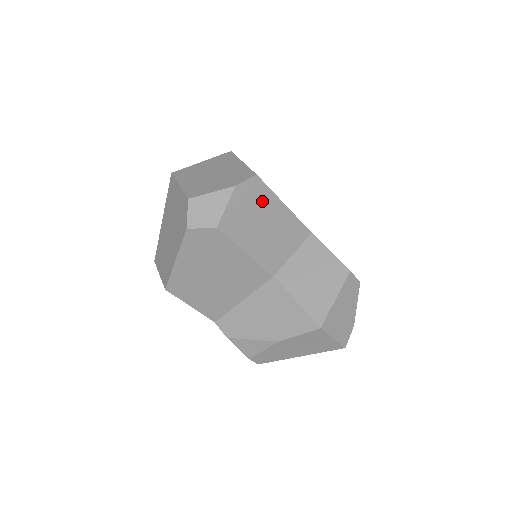
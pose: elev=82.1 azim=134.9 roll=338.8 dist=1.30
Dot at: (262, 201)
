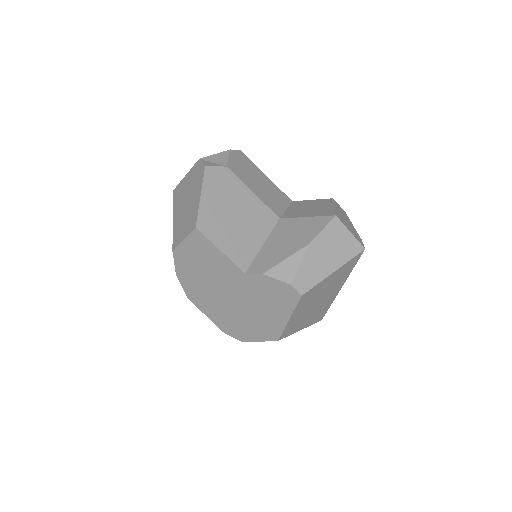
Dot at: (250, 166)
